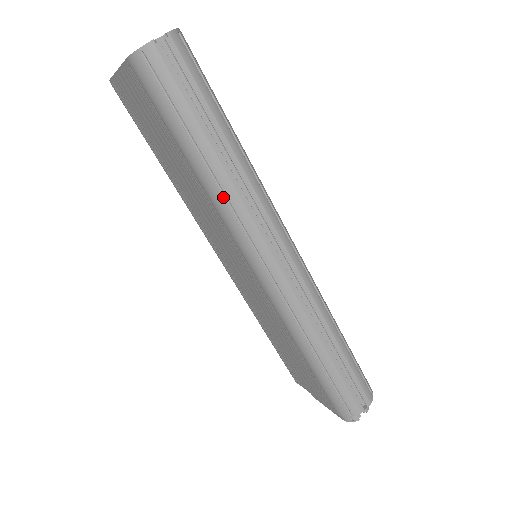
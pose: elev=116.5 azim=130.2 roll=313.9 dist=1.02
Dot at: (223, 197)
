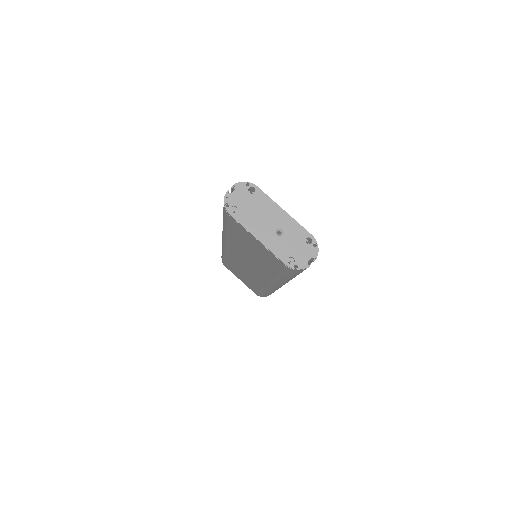
Dot at: occluded
